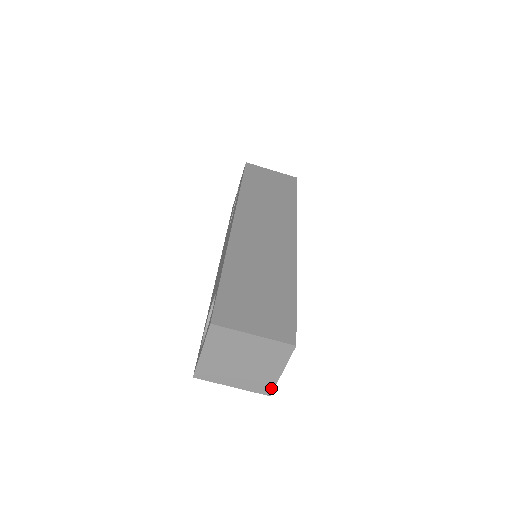
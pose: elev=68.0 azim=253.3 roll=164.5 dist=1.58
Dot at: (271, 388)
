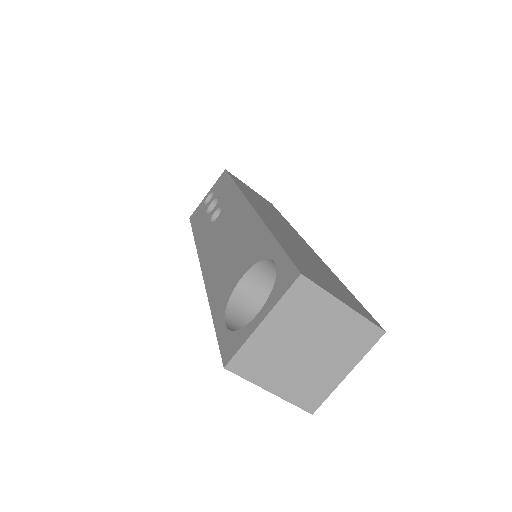
Dot at: (321, 400)
